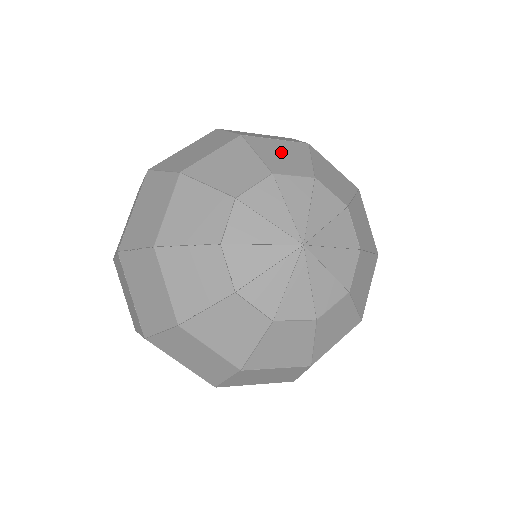
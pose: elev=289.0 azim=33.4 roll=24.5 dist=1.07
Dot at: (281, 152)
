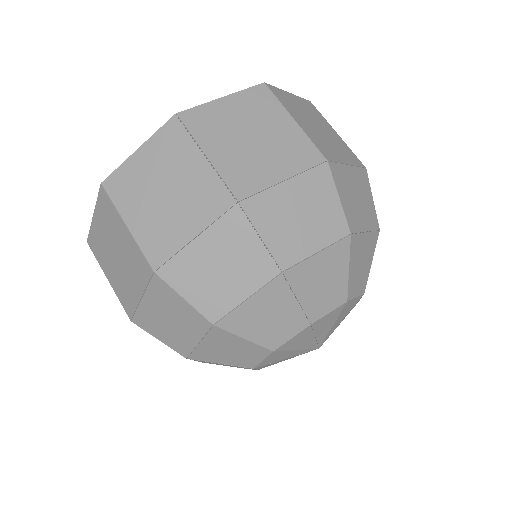
Dot at: (362, 258)
